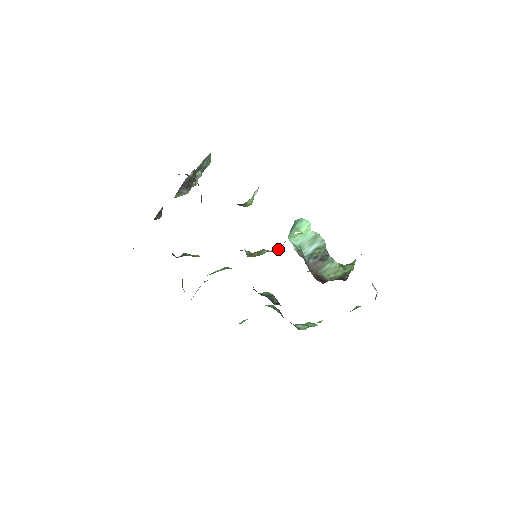
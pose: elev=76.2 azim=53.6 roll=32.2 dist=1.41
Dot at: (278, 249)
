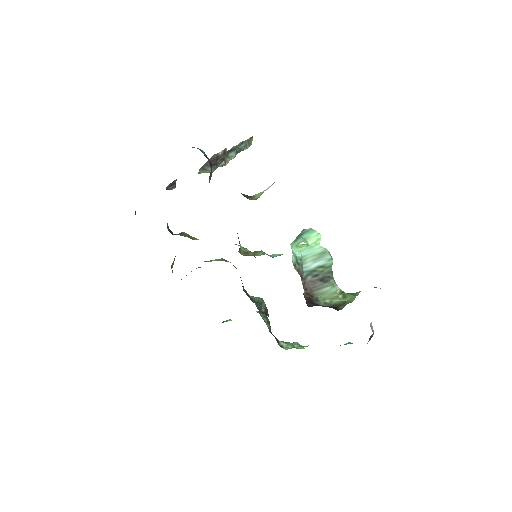
Dot at: (278, 255)
